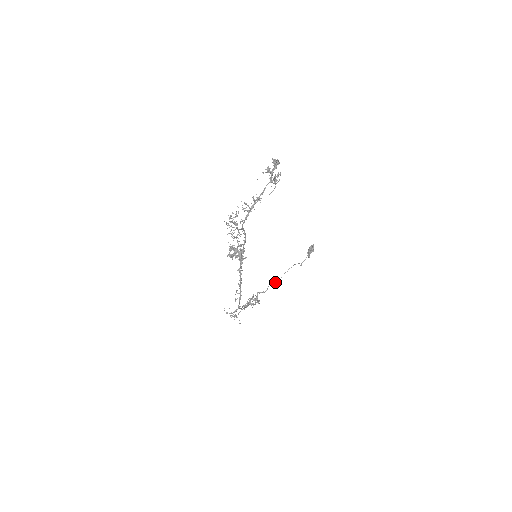
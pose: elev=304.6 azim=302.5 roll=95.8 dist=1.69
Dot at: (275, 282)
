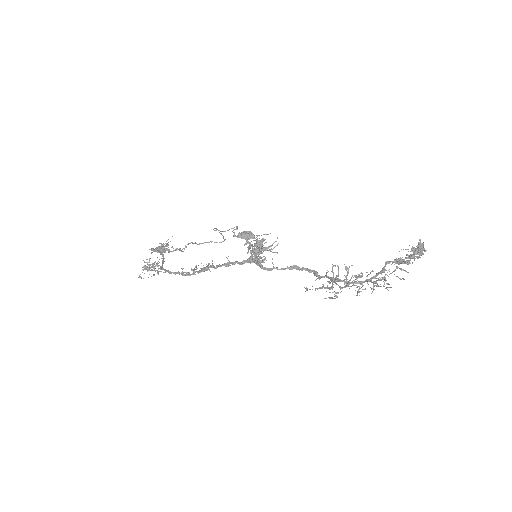
Dot at: (196, 243)
